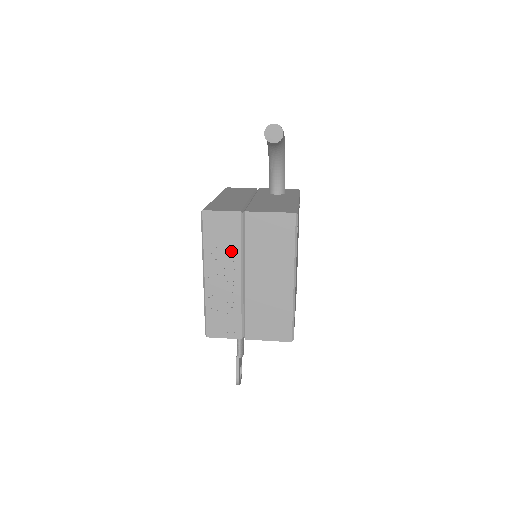
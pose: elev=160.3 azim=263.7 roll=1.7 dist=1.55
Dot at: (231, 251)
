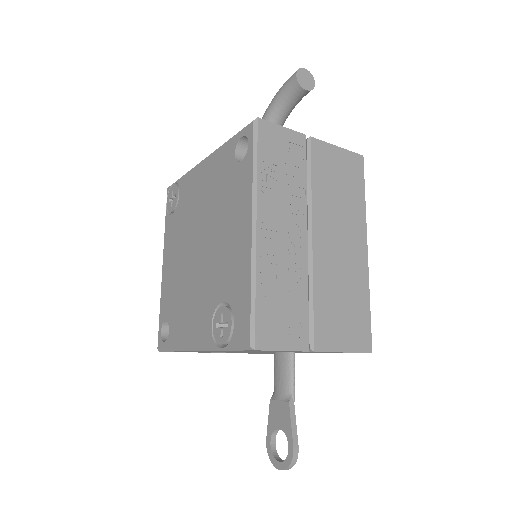
Dot at: (294, 190)
